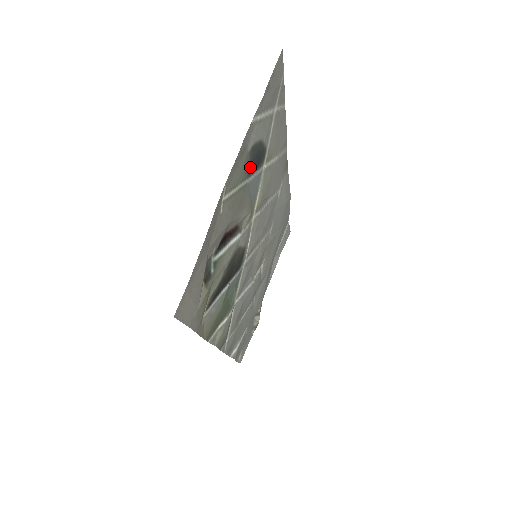
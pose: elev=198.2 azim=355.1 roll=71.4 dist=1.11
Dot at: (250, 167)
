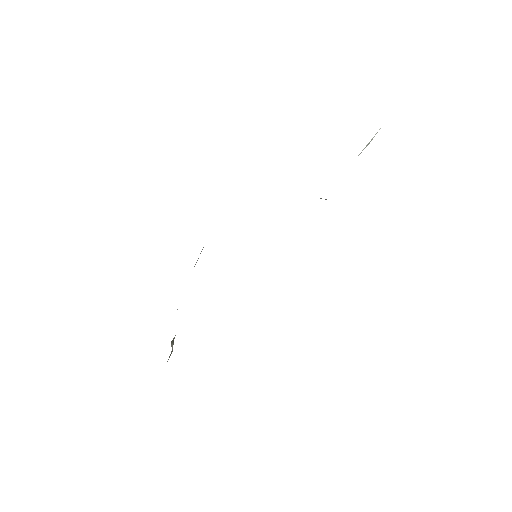
Dot at: occluded
